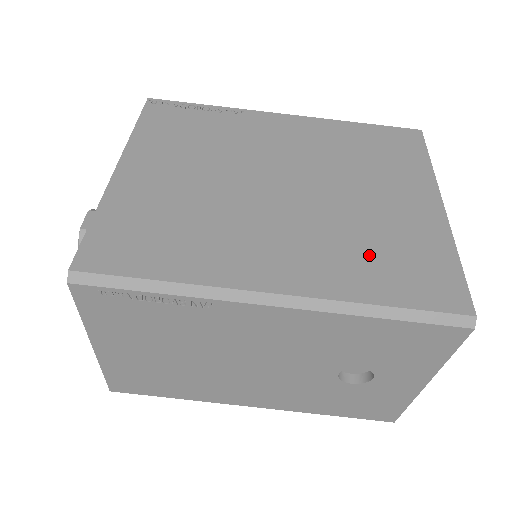
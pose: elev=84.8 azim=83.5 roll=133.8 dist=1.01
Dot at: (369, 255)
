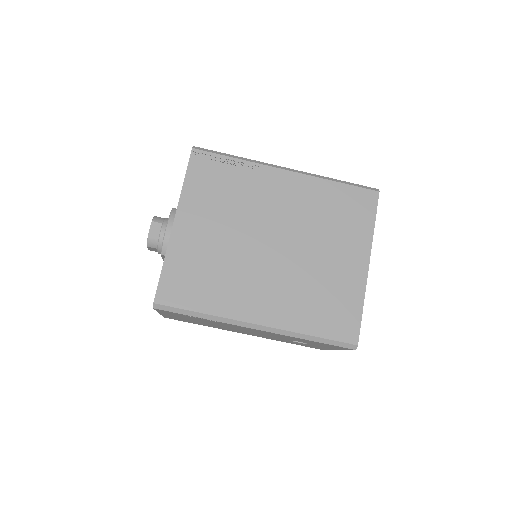
Dot at: (313, 302)
